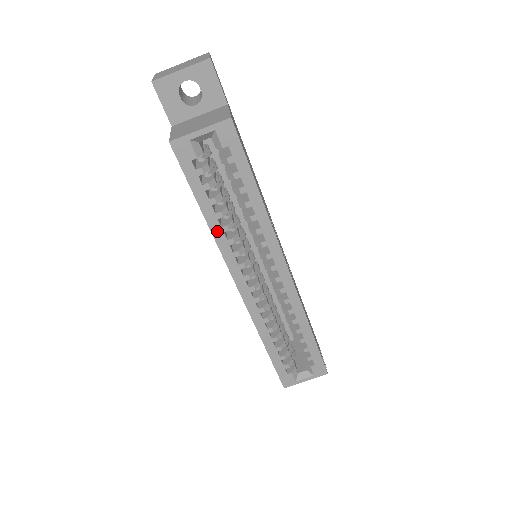
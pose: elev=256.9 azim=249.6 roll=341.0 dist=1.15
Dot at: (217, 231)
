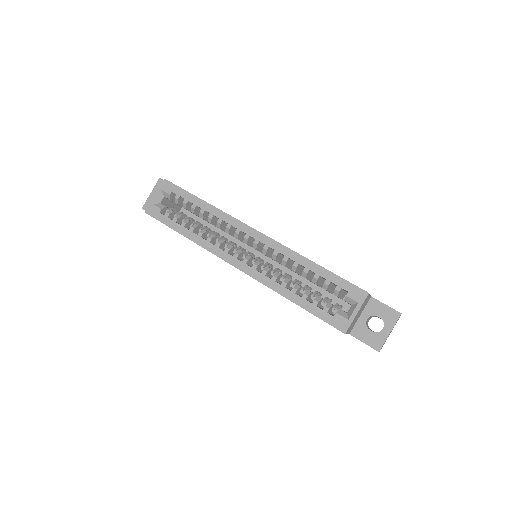
Dot at: (197, 239)
